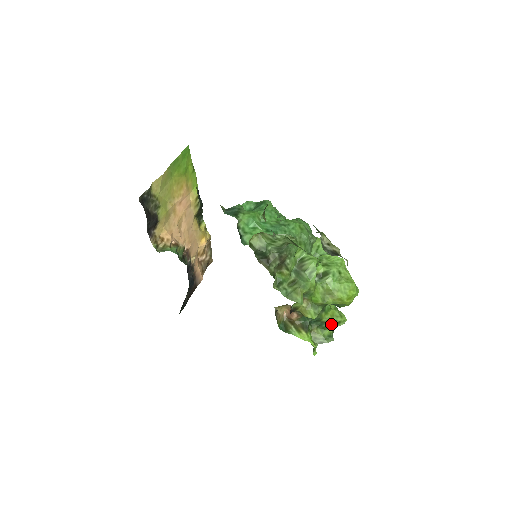
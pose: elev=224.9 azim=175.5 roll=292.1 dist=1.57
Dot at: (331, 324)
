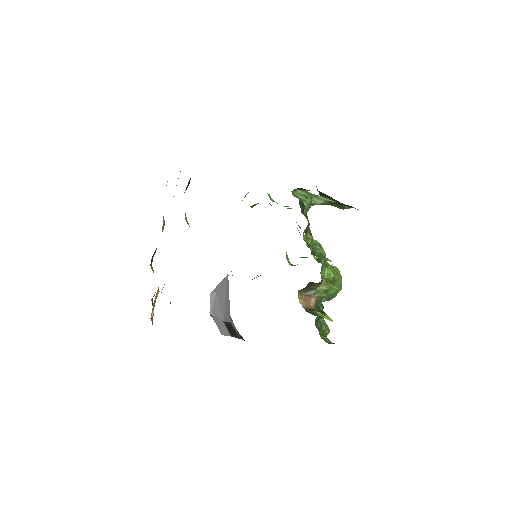
Dot at: (325, 329)
